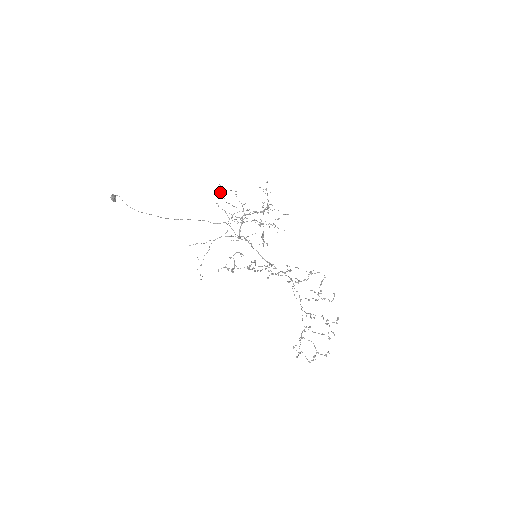
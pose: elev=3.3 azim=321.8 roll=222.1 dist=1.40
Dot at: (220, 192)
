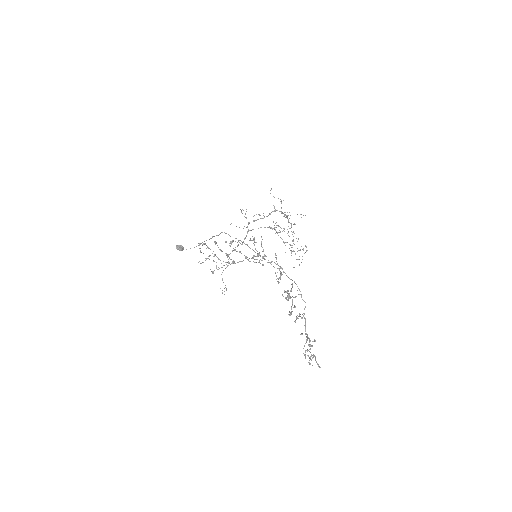
Dot at: (244, 216)
